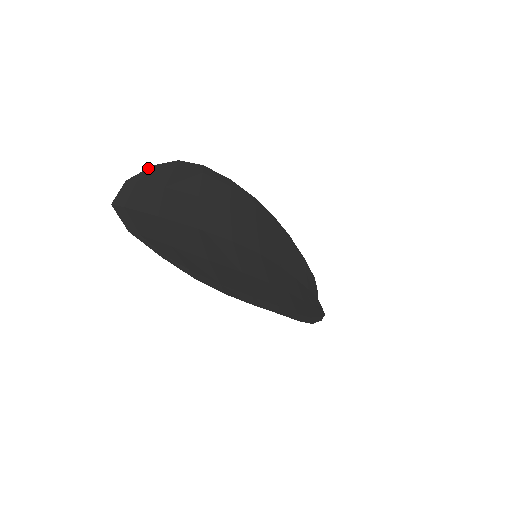
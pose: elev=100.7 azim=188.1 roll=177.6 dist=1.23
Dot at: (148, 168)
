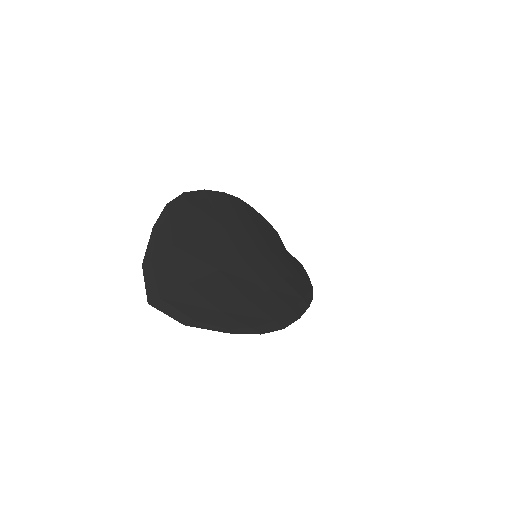
Dot at: (150, 235)
